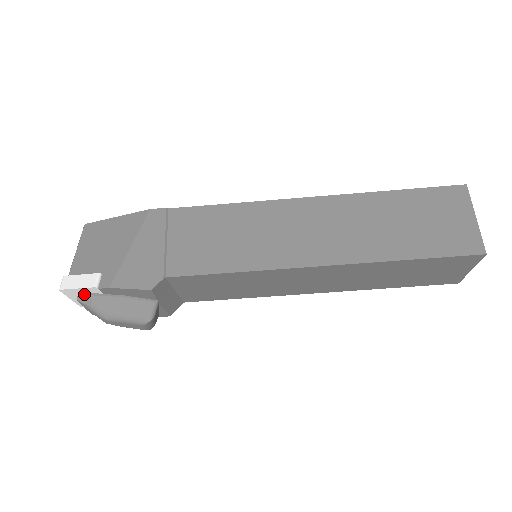
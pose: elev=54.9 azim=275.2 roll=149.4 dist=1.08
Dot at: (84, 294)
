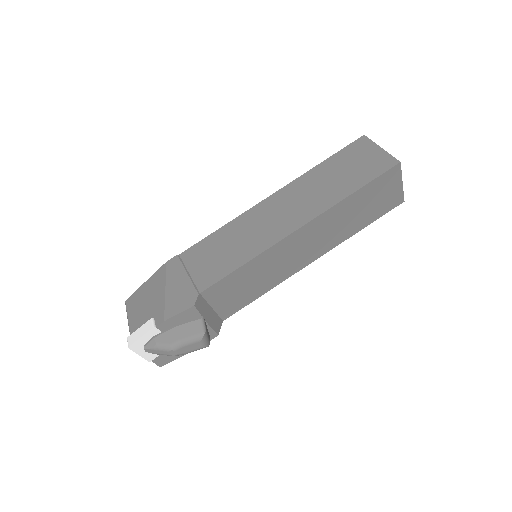
Dot at: (148, 341)
